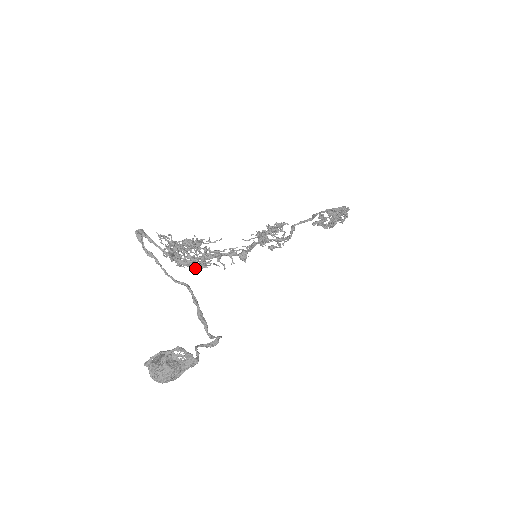
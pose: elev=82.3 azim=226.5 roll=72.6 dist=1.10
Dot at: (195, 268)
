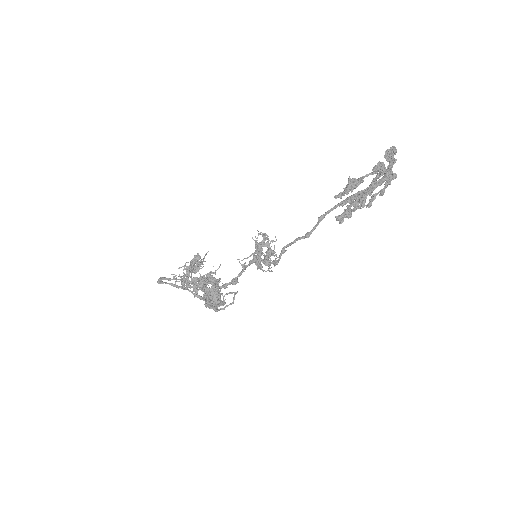
Dot at: occluded
